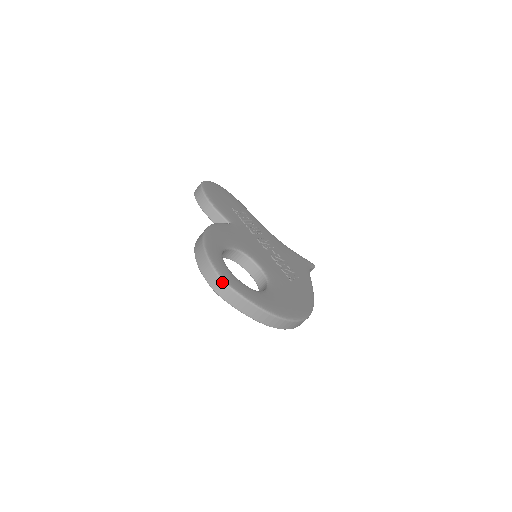
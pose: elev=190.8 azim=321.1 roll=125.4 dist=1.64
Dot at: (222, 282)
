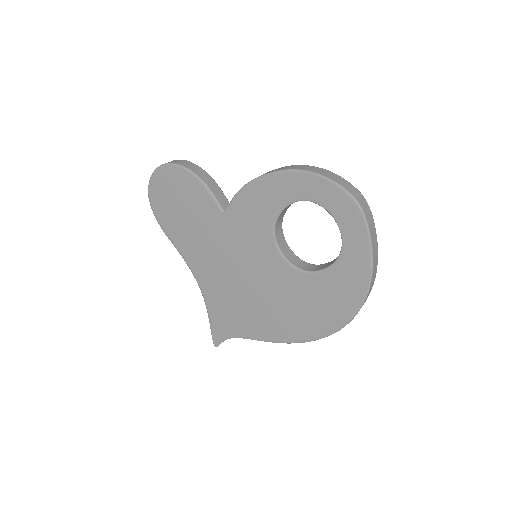
Dot at: (364, 198)
